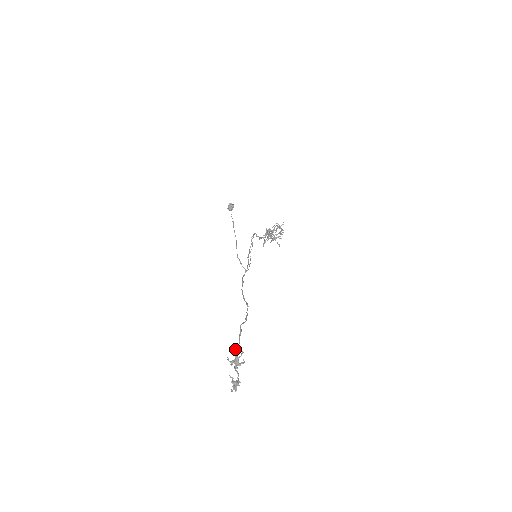
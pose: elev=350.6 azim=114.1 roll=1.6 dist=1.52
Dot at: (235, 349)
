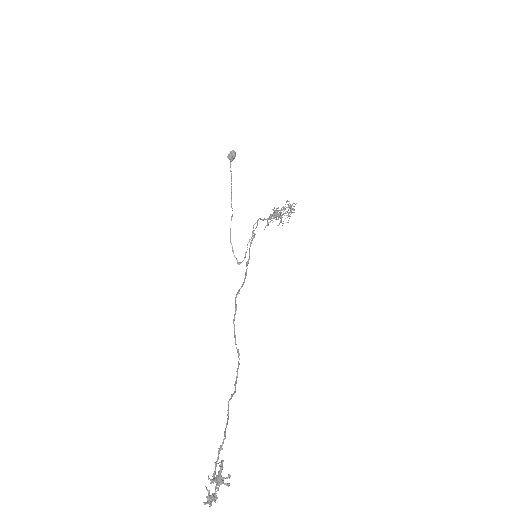
Dot at: (220, 464)
